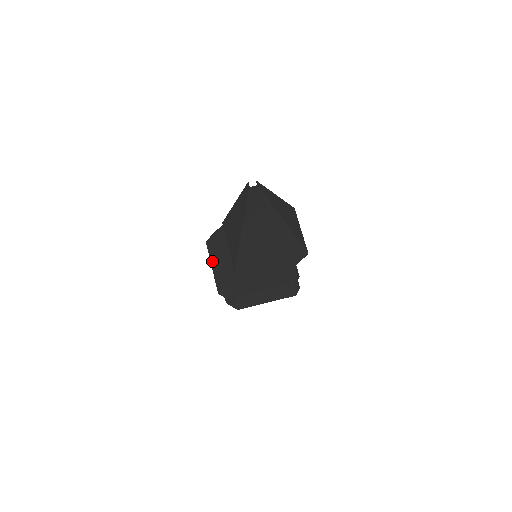
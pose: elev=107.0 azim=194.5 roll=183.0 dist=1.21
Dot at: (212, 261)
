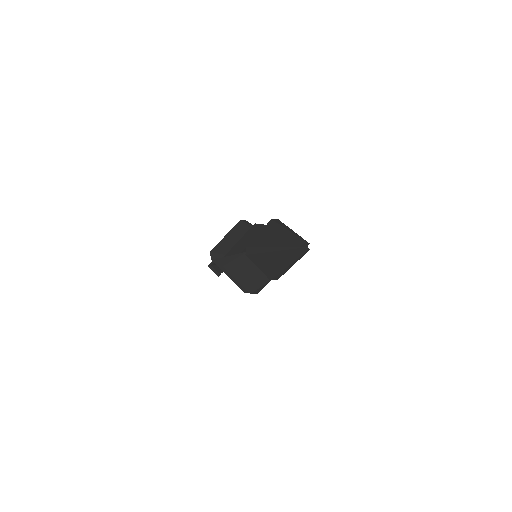
Dot at: (236, 277)
